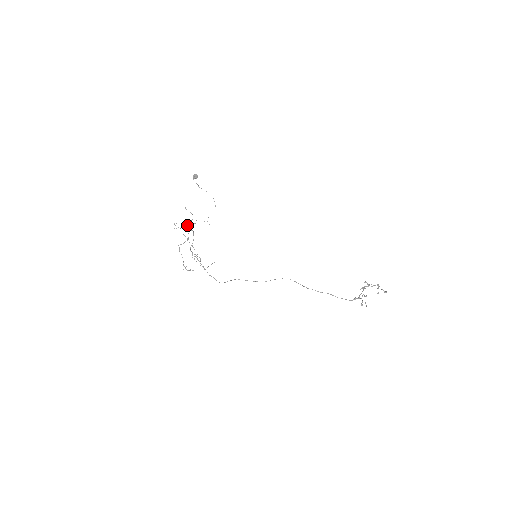
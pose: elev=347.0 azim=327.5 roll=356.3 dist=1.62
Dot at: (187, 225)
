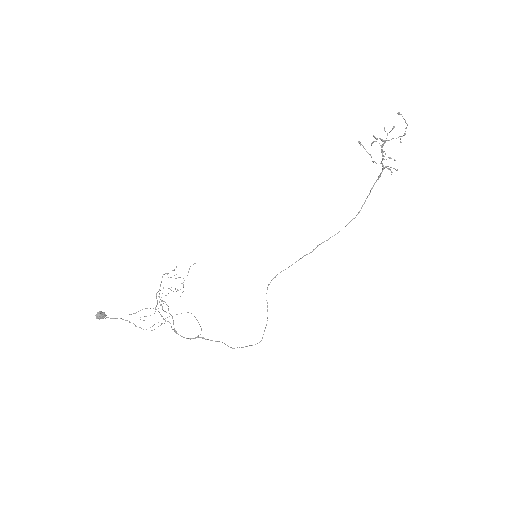
Dot at: occluded
